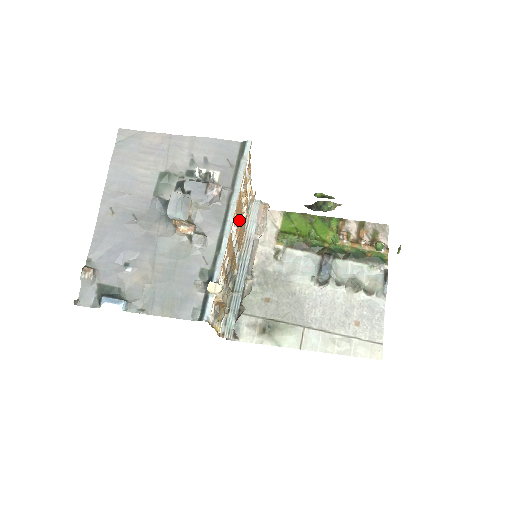
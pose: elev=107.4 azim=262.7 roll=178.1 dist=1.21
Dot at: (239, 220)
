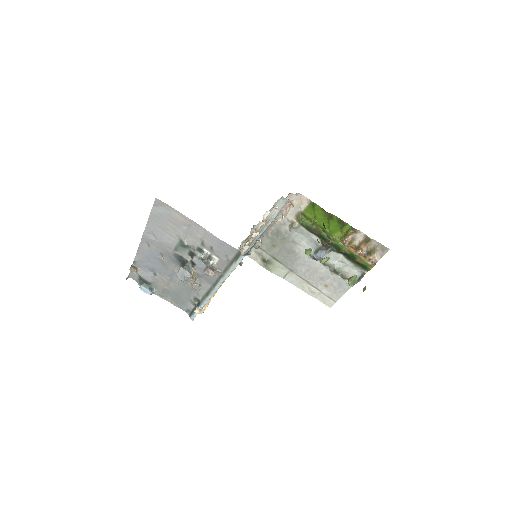
Dot at: occluded
